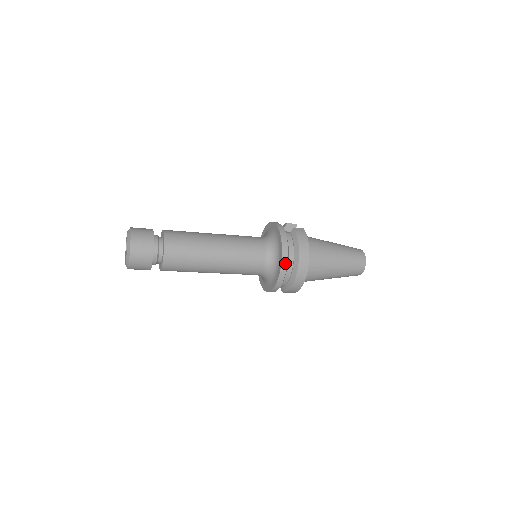
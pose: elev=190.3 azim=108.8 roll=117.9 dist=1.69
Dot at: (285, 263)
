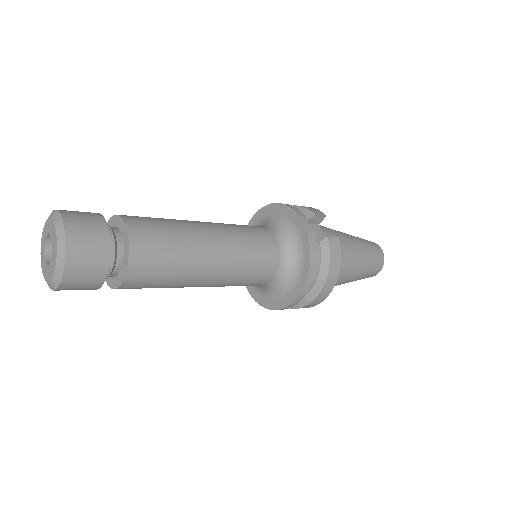
Dot at: (302, 296)
